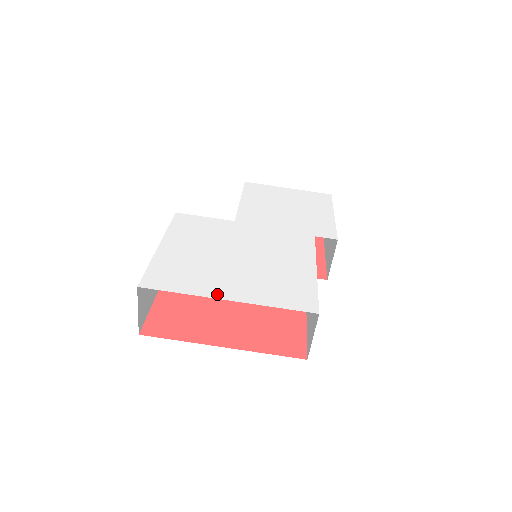
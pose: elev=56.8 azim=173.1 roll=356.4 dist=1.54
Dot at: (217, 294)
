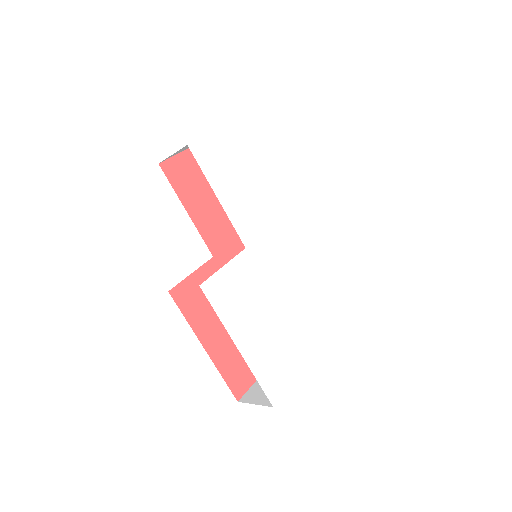
Dot at: (308, 356)
